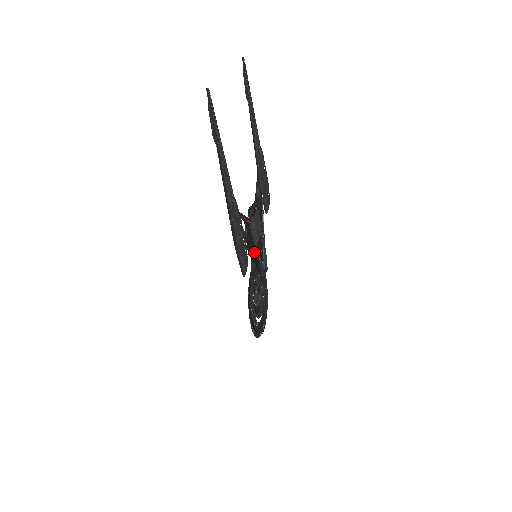
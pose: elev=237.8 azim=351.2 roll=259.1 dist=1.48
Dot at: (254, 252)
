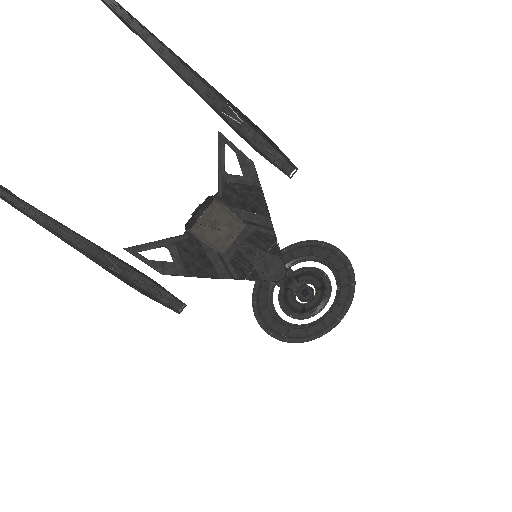
Dot at: (233, 260)
